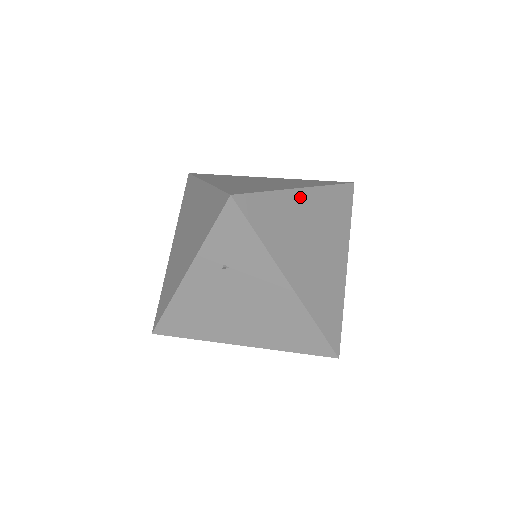
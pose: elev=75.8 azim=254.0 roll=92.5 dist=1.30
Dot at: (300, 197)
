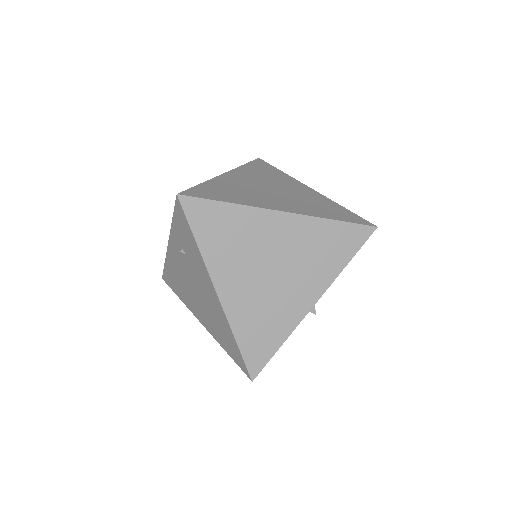
Dot at: (273, 219)
